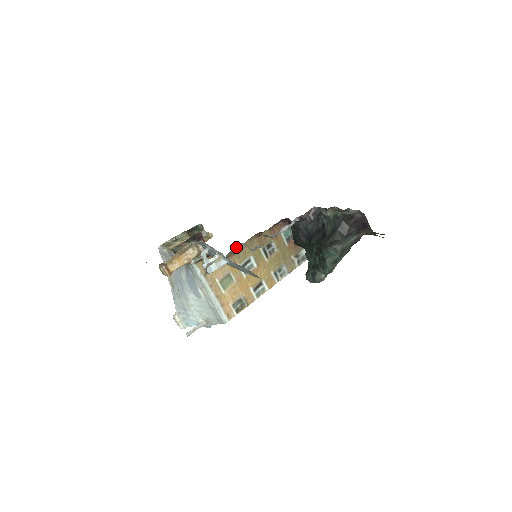
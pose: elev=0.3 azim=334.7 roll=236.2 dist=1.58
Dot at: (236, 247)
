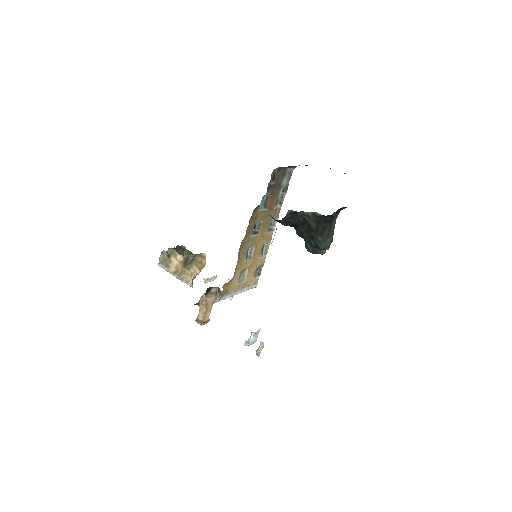
Dot at: occluded
